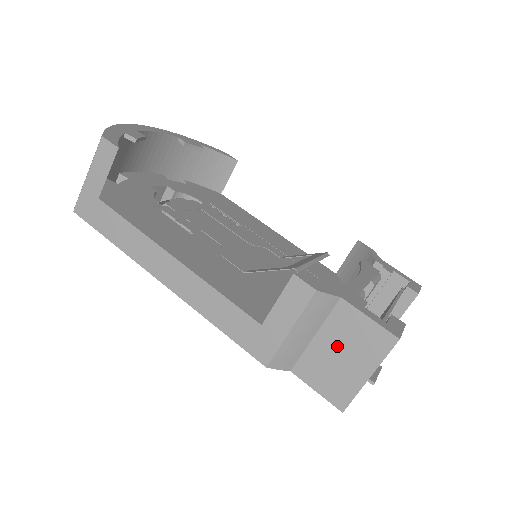
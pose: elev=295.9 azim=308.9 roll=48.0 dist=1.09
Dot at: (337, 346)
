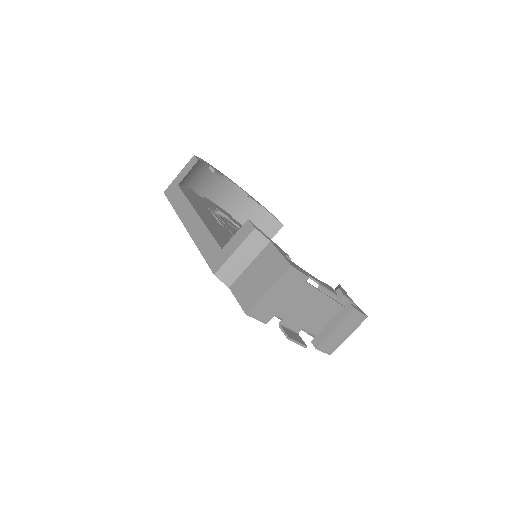
Dot at: (258, 271)
